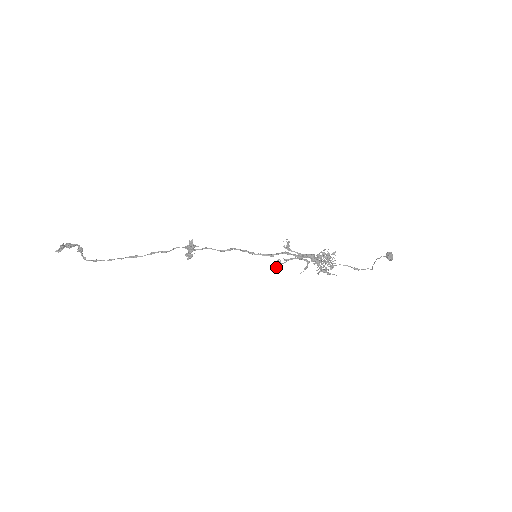
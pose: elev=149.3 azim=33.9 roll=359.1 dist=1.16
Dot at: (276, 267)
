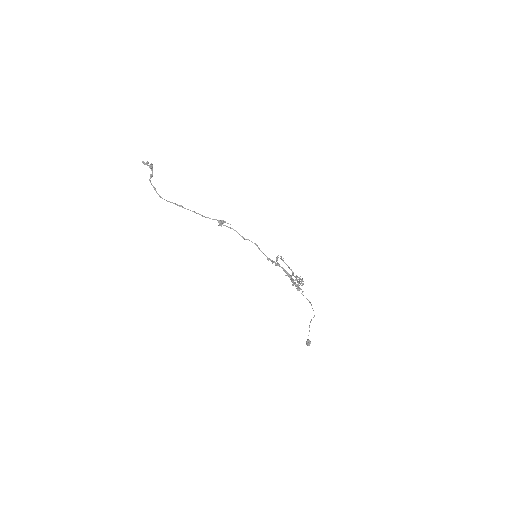
Dot at: (272, 261)
